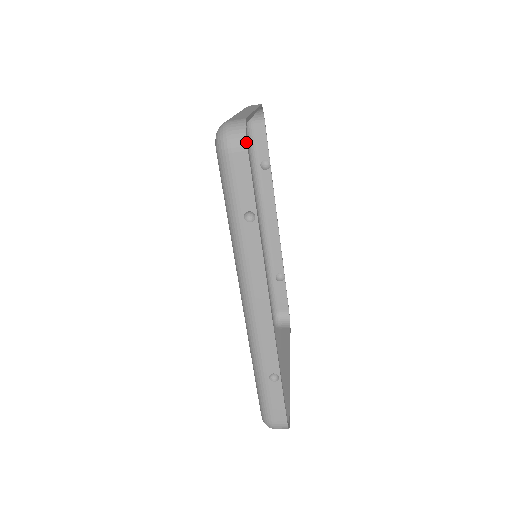
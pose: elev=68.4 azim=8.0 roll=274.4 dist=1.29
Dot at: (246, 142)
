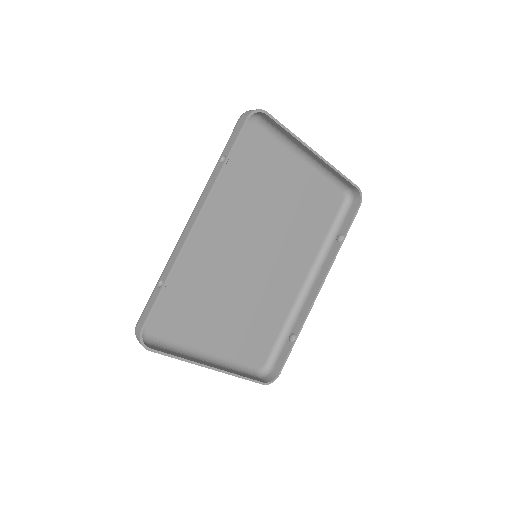
Dot at: (249, 114)
